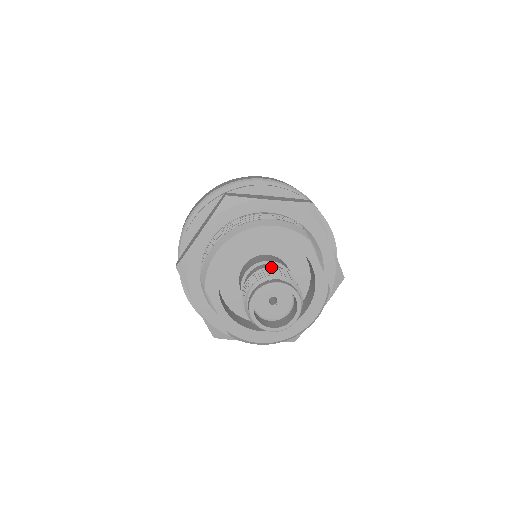
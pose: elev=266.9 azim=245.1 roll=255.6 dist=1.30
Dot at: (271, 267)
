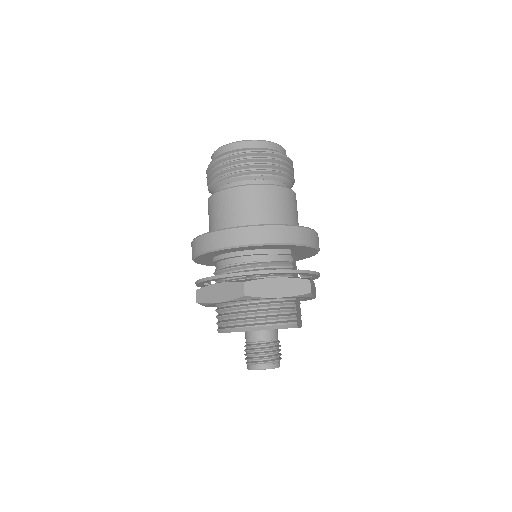
Dot at: (267, 344)
